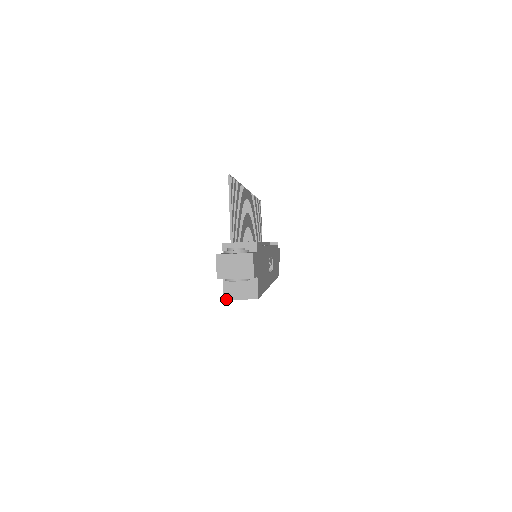
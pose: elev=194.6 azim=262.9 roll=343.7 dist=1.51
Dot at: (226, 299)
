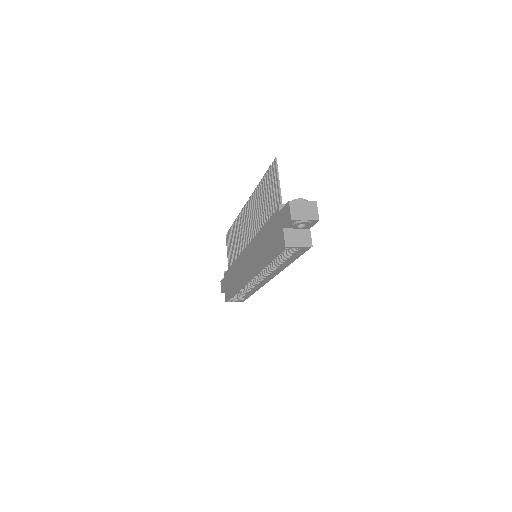
Dot at: (287, 246)
